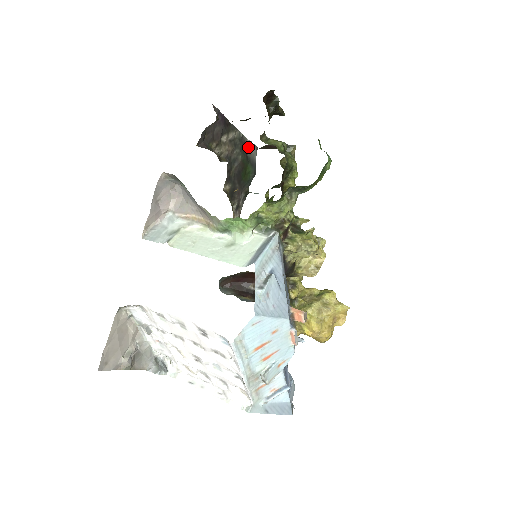
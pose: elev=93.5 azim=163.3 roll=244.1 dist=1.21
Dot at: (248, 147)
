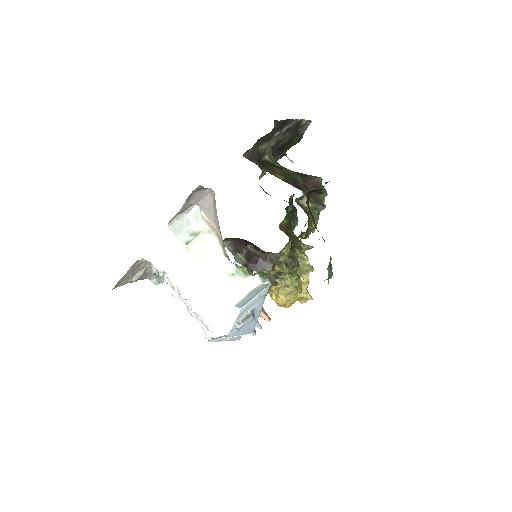
Dot at: (302, 125)
